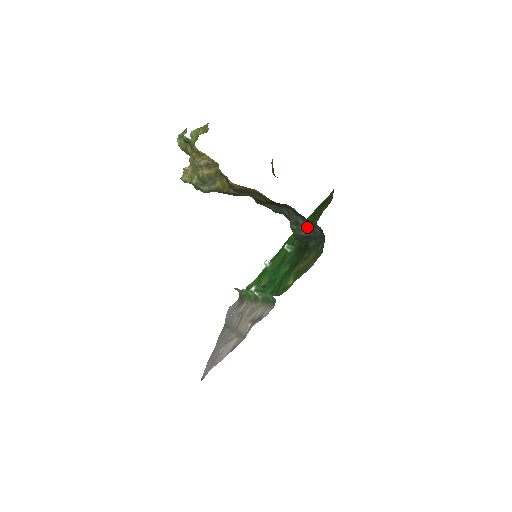
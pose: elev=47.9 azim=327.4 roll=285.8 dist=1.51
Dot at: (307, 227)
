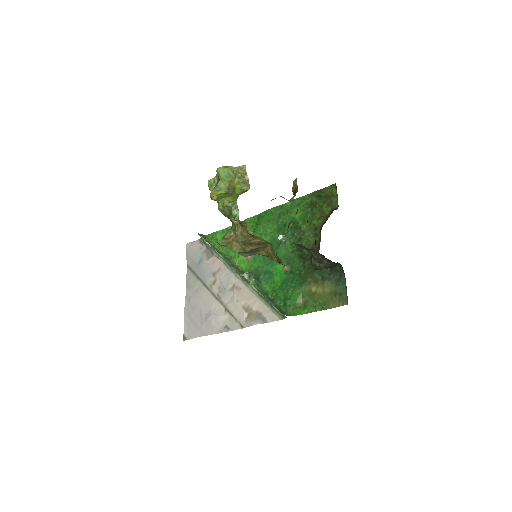
Dot at: (329, 264)
